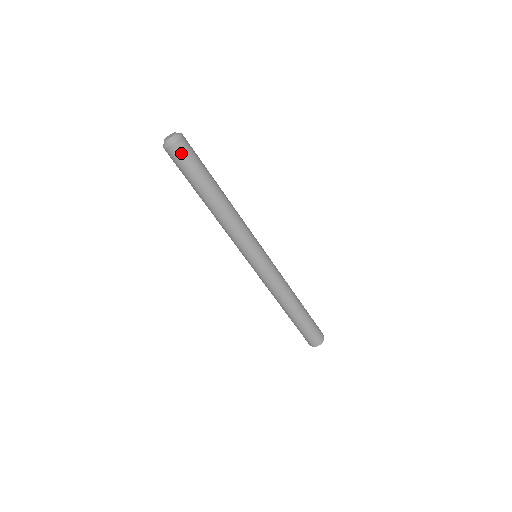
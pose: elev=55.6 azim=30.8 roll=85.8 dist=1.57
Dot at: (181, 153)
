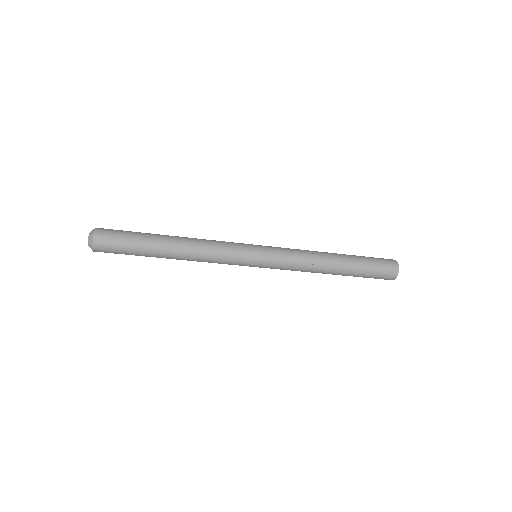
Dot at: (106, 250)
